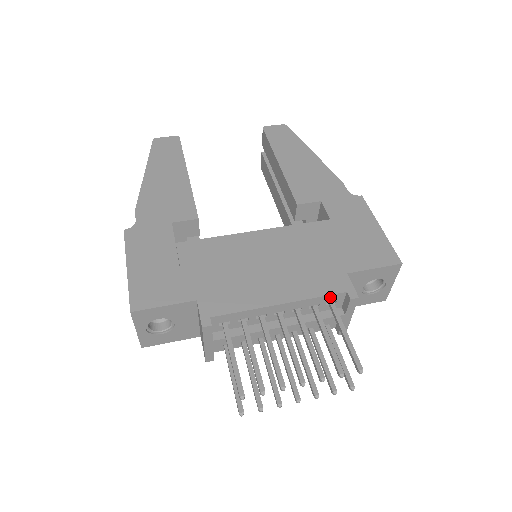
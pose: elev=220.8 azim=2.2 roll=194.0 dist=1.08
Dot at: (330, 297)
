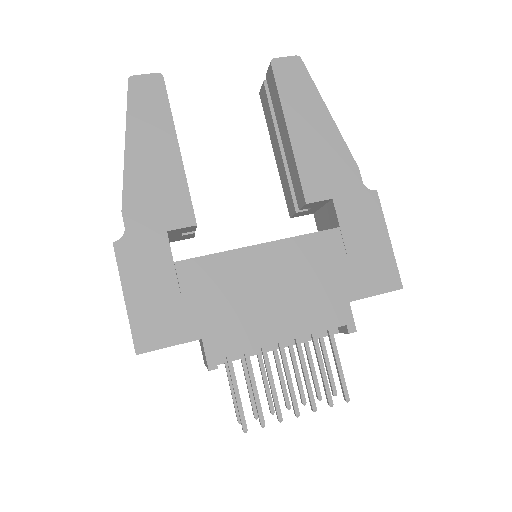
Dot at: (330, 329)
